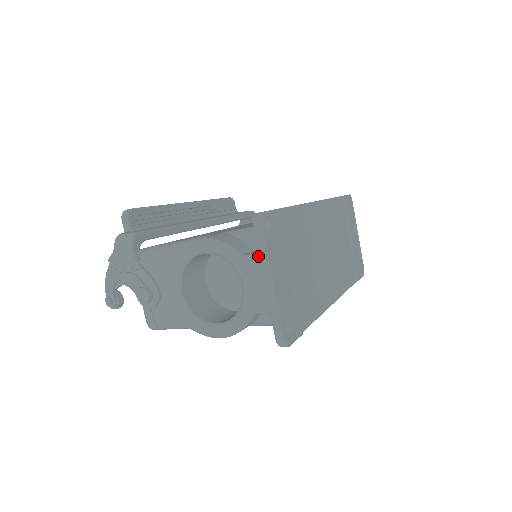
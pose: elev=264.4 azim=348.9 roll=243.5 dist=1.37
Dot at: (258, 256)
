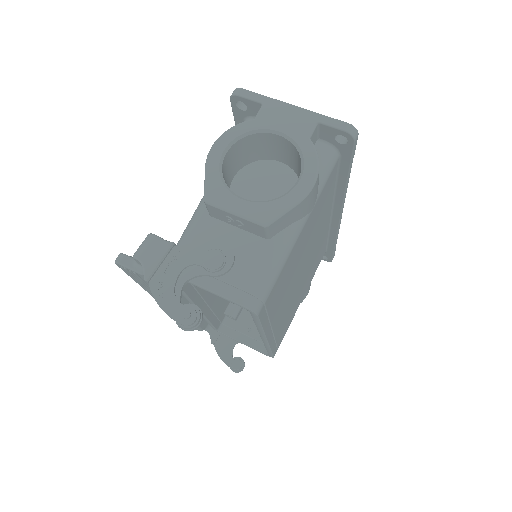
Dot at: (264, 105)
